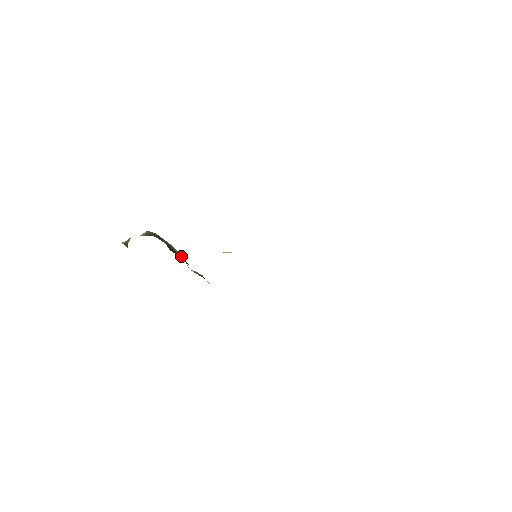
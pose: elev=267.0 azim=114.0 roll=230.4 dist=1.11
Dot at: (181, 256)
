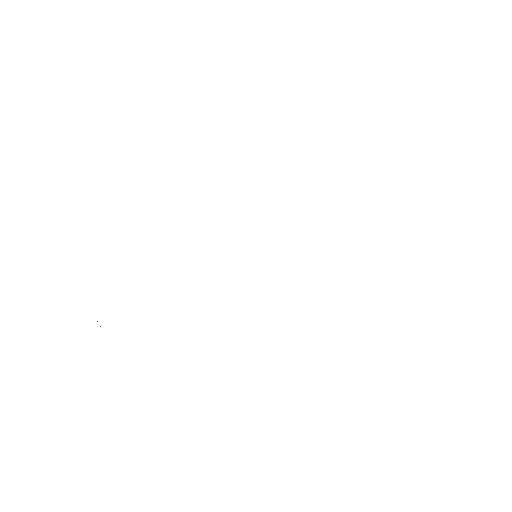
Dot at: occluded
